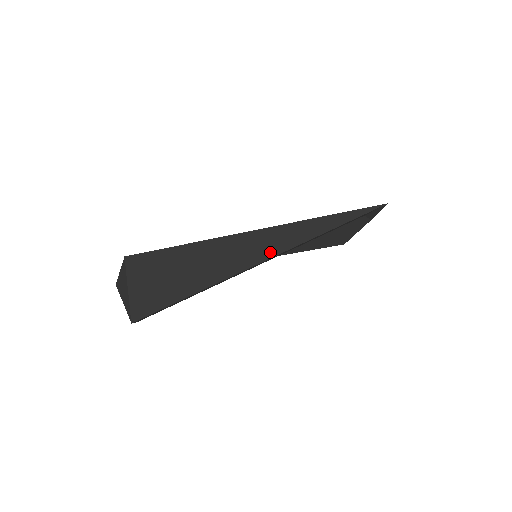
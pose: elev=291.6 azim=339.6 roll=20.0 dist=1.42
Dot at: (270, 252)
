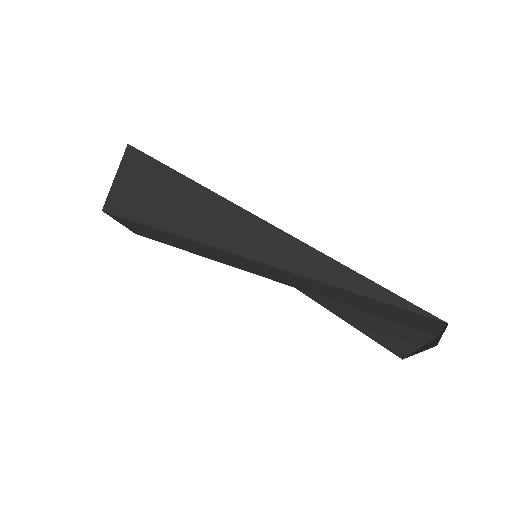
Dot at: (253, 251)
